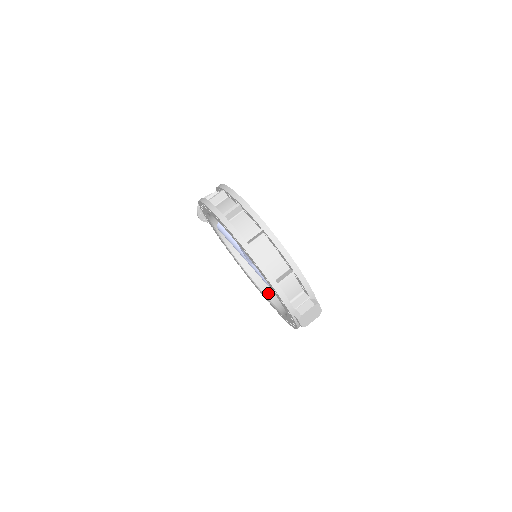
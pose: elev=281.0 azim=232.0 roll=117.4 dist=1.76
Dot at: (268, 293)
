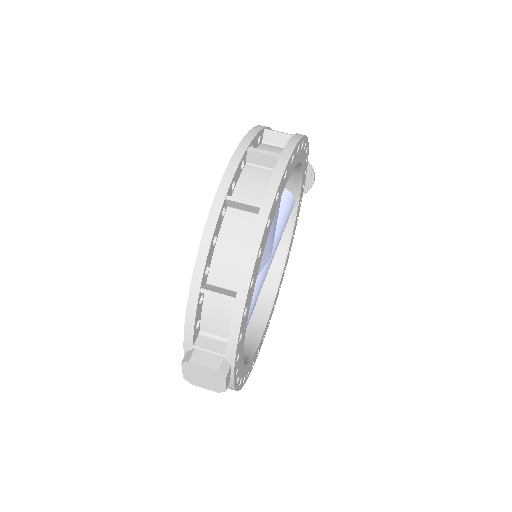
Dot at: occluded
